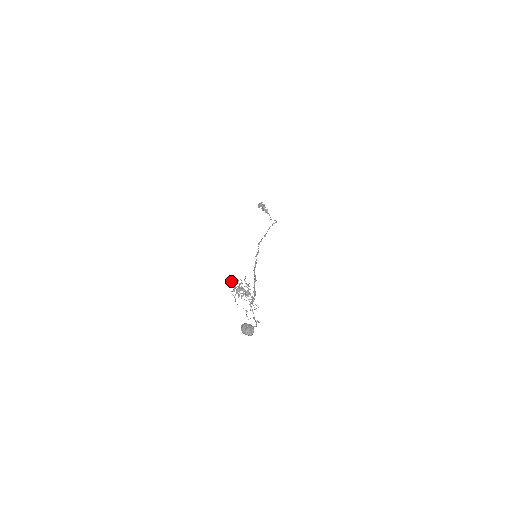
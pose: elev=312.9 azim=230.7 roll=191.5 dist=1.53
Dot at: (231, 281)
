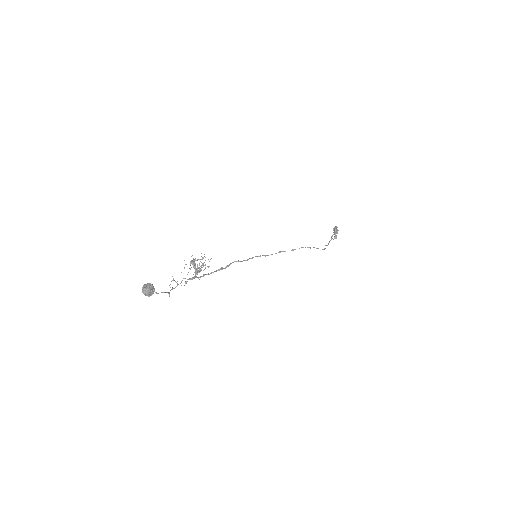
Dot at: occluded
